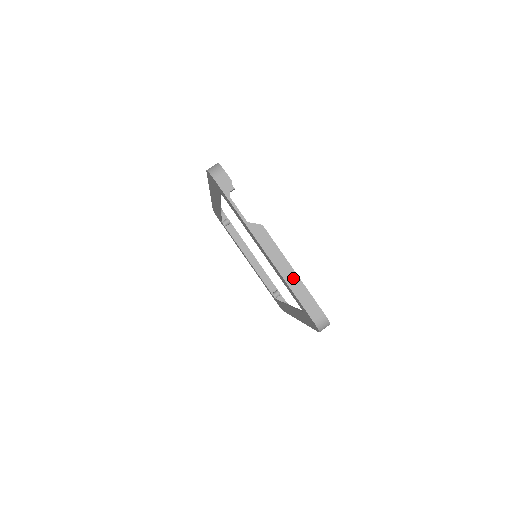
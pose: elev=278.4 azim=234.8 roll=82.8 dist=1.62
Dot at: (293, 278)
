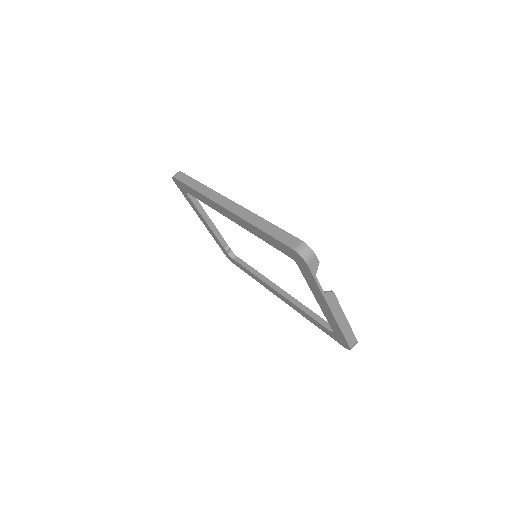
Dot at: (345, 324)
